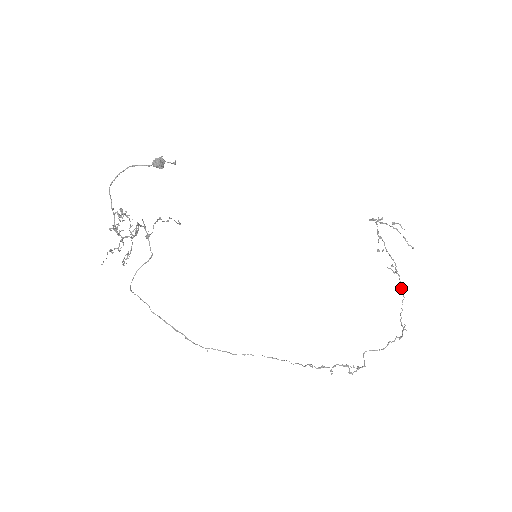
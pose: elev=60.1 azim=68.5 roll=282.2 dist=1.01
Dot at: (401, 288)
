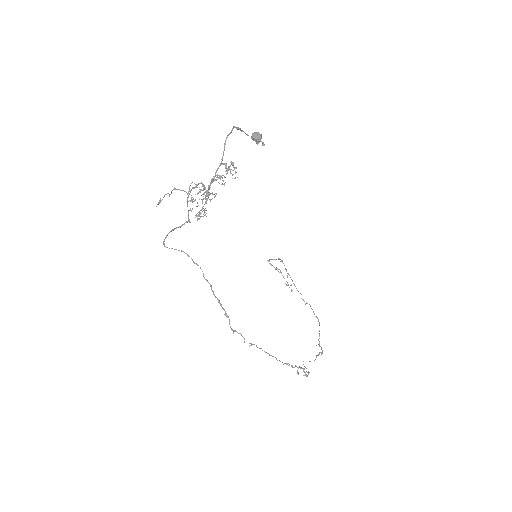
Dot at: occluded
